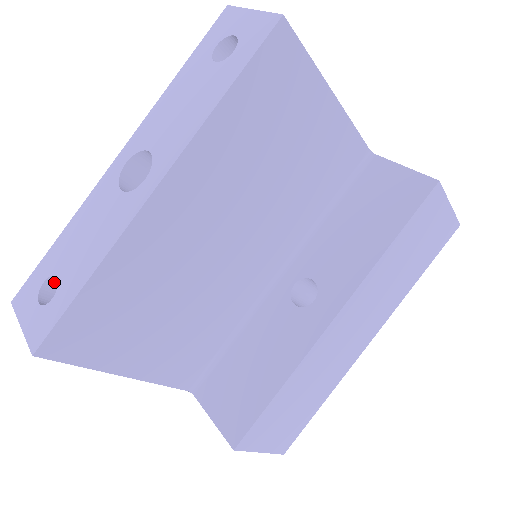
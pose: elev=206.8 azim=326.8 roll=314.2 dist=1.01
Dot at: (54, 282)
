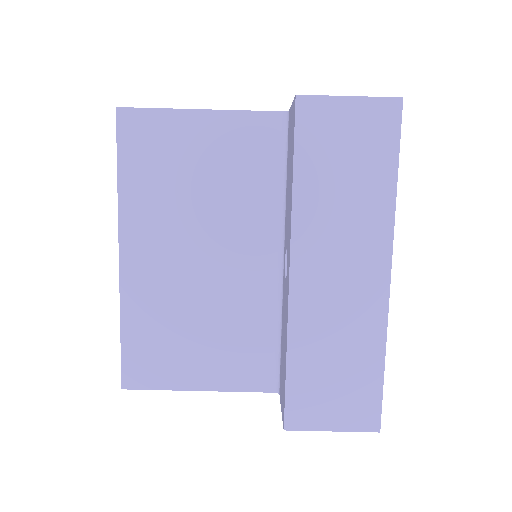
Dot at: occluded
